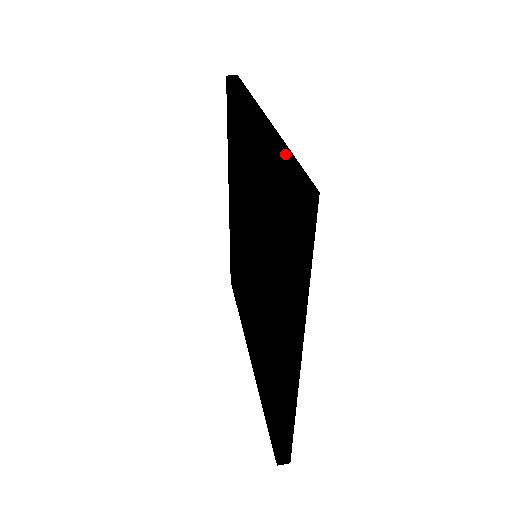
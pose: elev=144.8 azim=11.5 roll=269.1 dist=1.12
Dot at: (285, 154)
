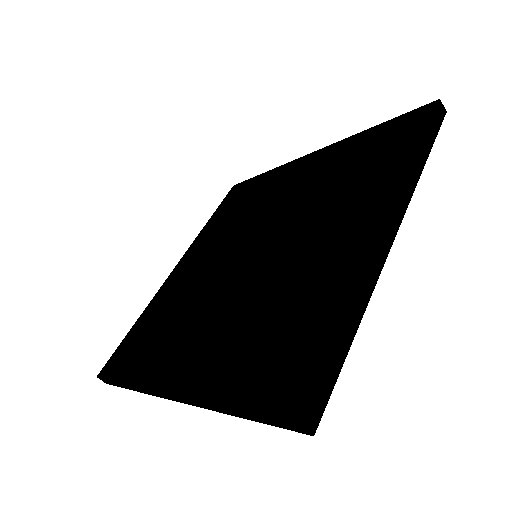
Dot at: (348, 335)
